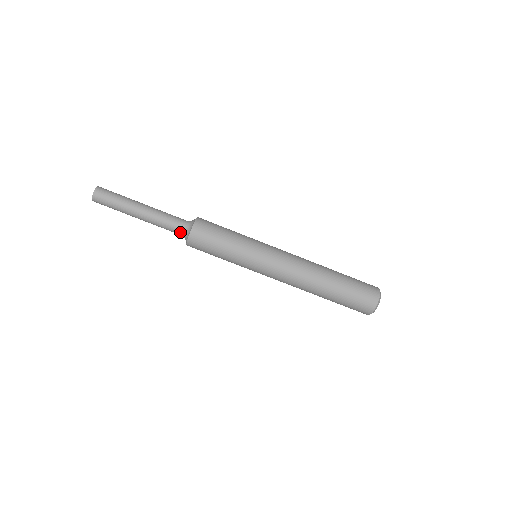
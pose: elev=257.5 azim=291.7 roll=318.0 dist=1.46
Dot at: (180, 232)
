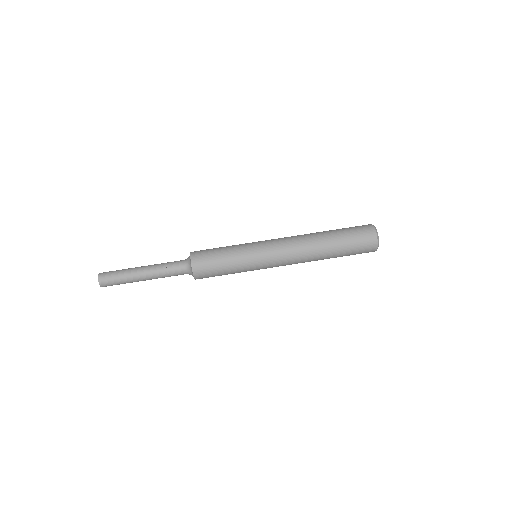
Dot at: occluded
